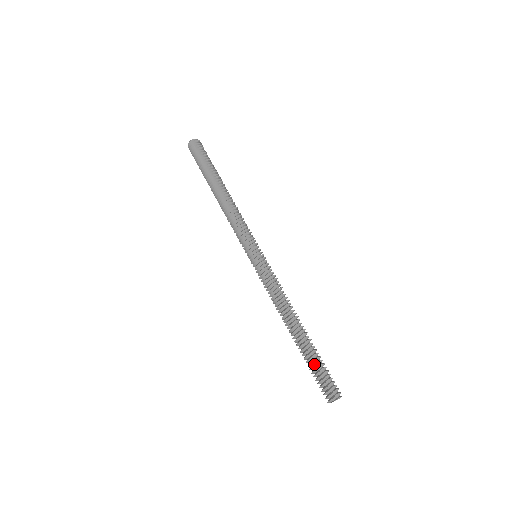
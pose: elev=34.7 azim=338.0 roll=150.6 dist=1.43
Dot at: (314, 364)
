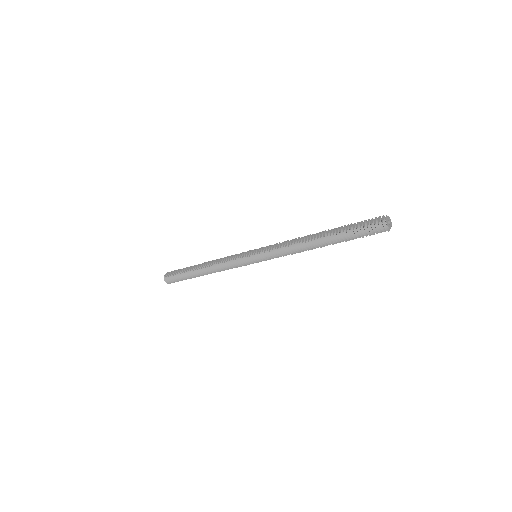
Dot at: (350, 232)
